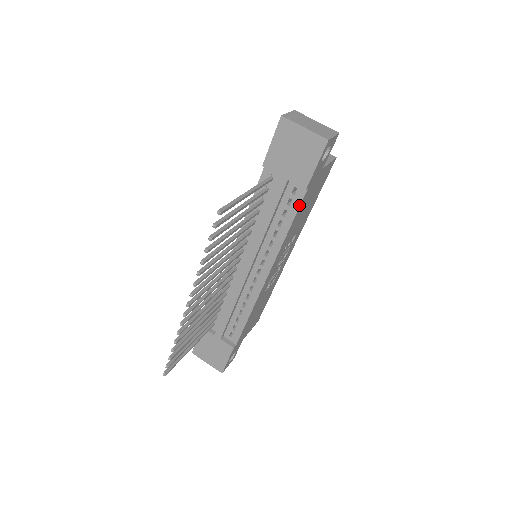
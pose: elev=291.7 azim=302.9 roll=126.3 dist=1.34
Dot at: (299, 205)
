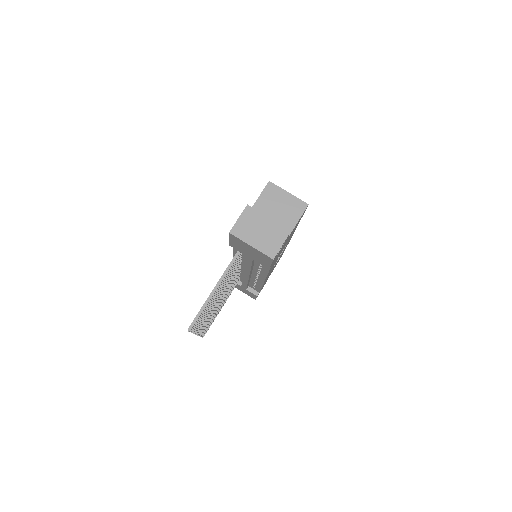
Dot at: (270, 267)
